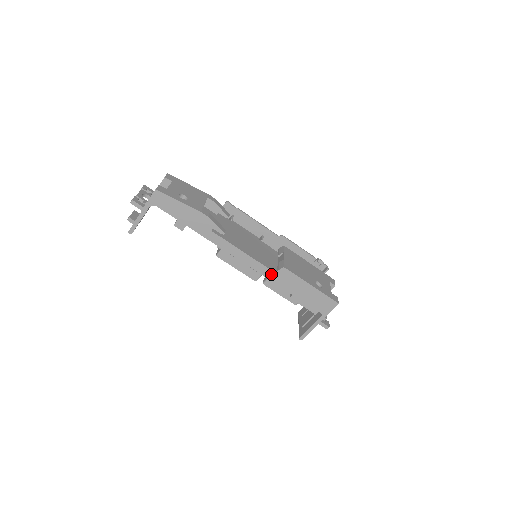
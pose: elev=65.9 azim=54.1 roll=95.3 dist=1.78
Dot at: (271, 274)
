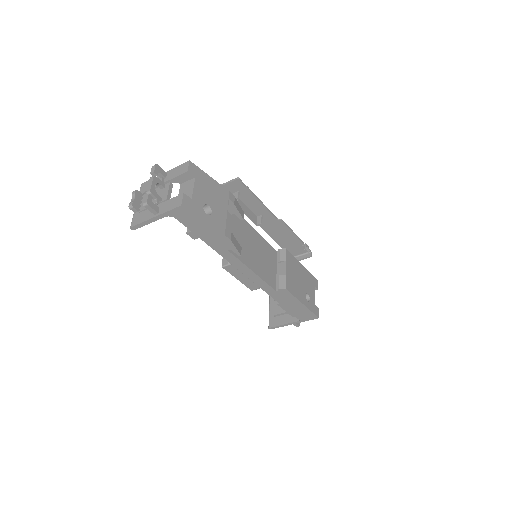
Dot at: (270, 290)
